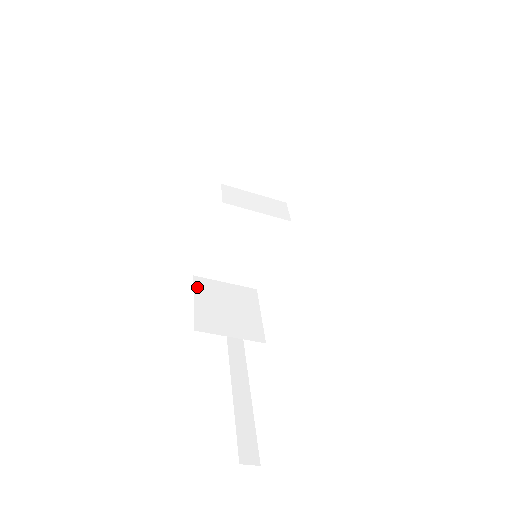
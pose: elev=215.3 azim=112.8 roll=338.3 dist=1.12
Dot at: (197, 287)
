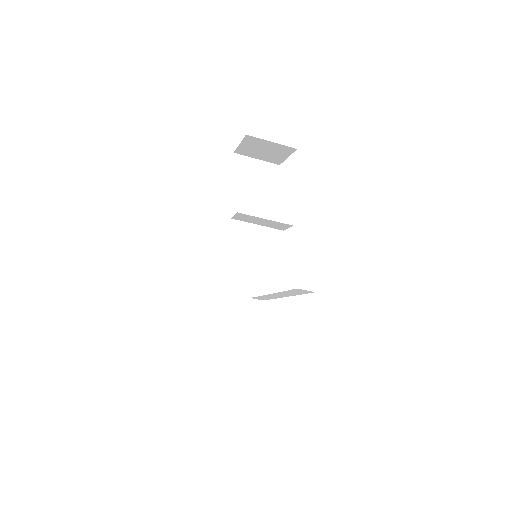
Dot at: occluded
